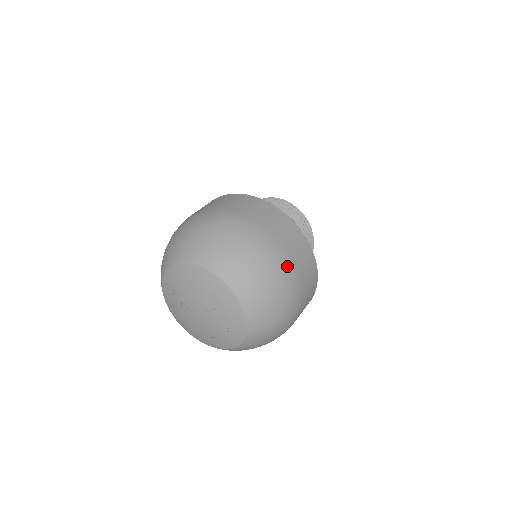
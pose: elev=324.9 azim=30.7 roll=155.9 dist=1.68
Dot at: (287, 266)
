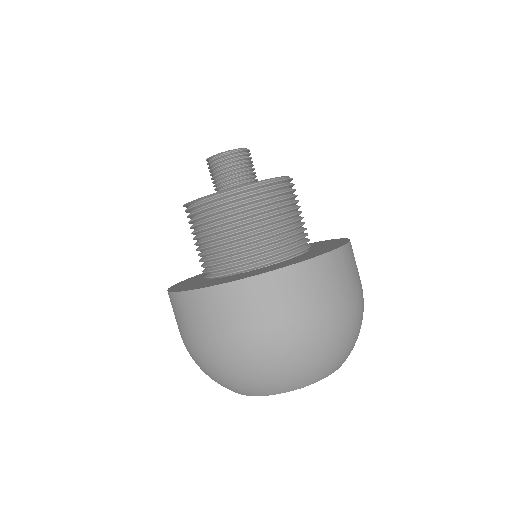
Dot at: (302, 331)
